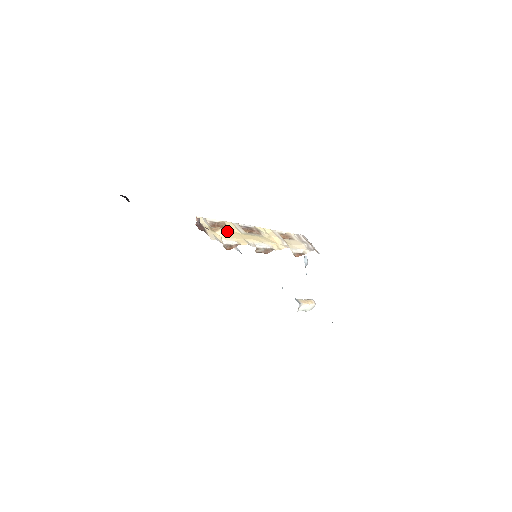
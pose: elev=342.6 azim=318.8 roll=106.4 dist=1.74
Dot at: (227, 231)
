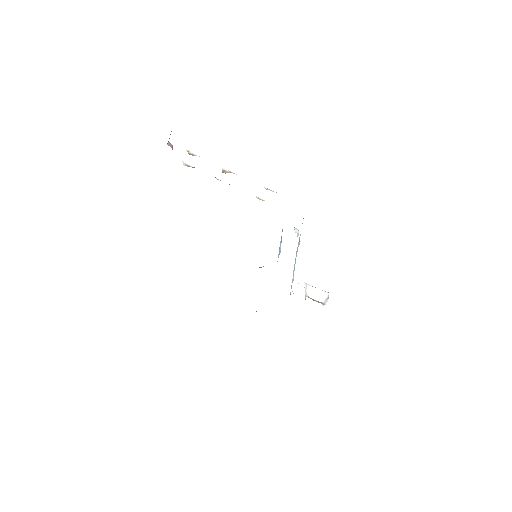
Dot at: occluded
